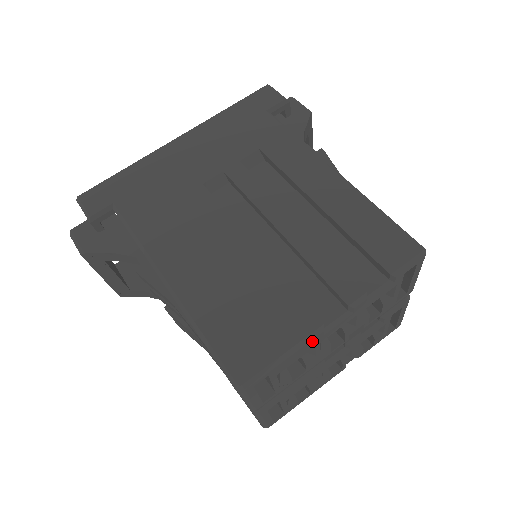
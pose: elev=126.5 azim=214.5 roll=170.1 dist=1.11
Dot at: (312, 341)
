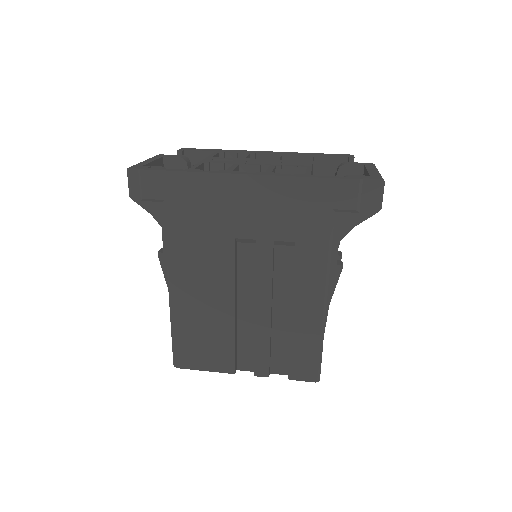
Dot at: (225, 371)
